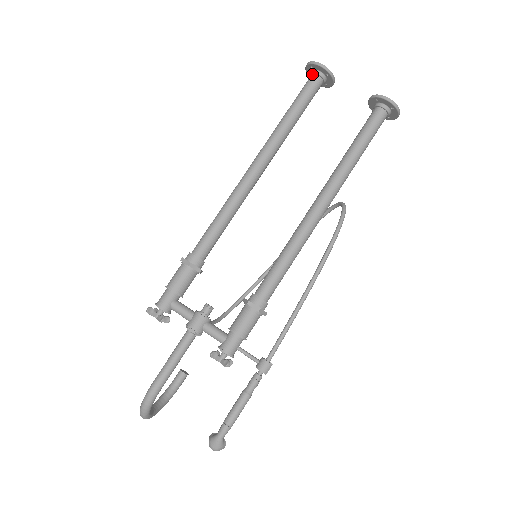
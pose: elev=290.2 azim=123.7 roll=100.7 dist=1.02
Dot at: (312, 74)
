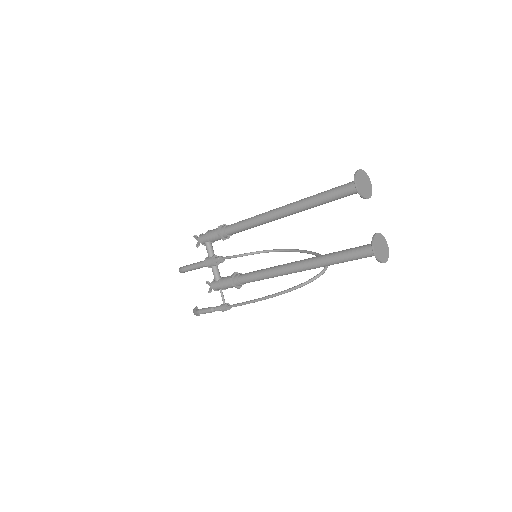
Dot at: occluded
